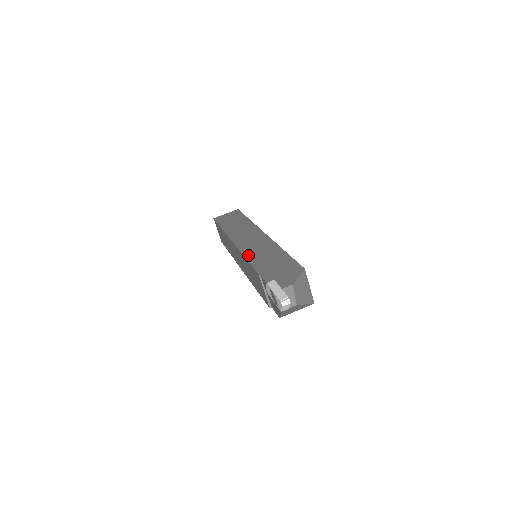
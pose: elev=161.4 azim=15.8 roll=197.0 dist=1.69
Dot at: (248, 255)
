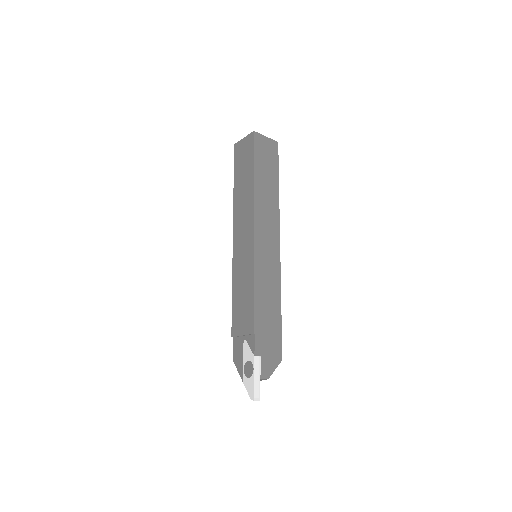
Dot at: (257, 281)
